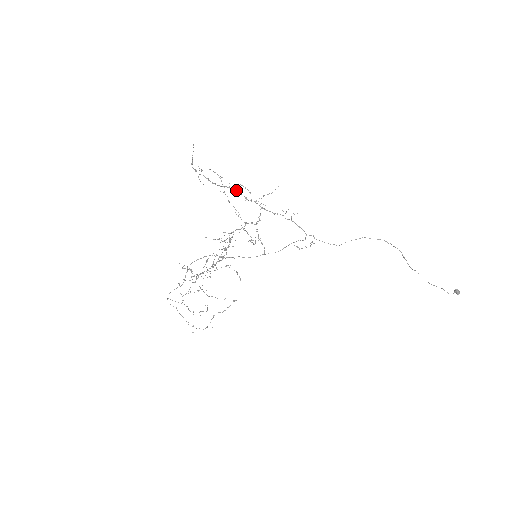
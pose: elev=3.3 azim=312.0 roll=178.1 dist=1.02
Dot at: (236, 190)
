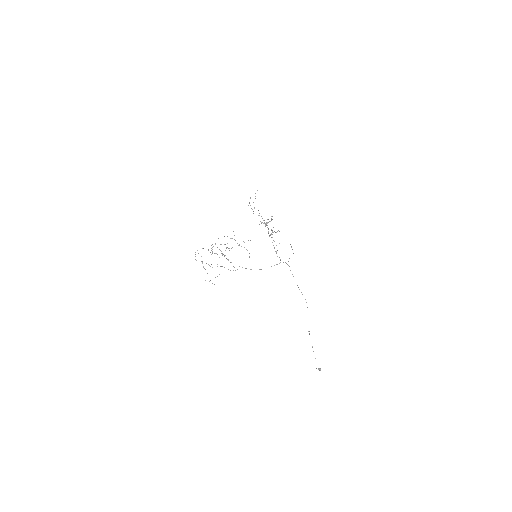
Dot at: occluded
